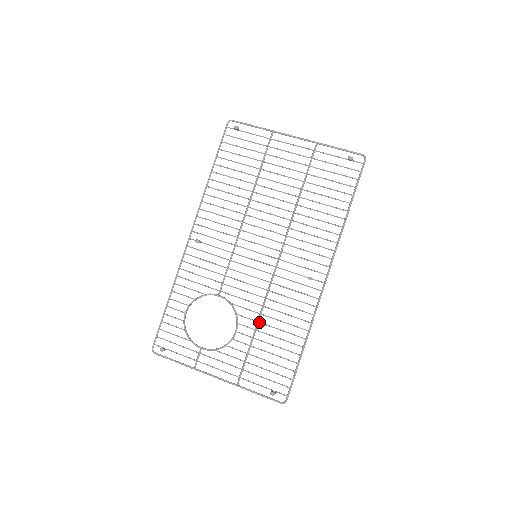
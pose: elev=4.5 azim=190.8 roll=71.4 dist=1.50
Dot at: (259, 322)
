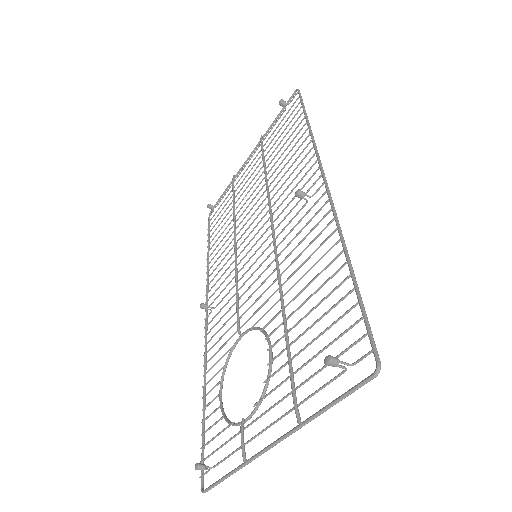
Dot at: (285, 306)
